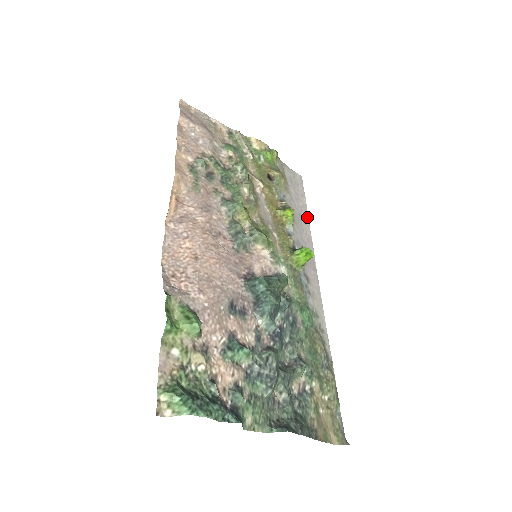
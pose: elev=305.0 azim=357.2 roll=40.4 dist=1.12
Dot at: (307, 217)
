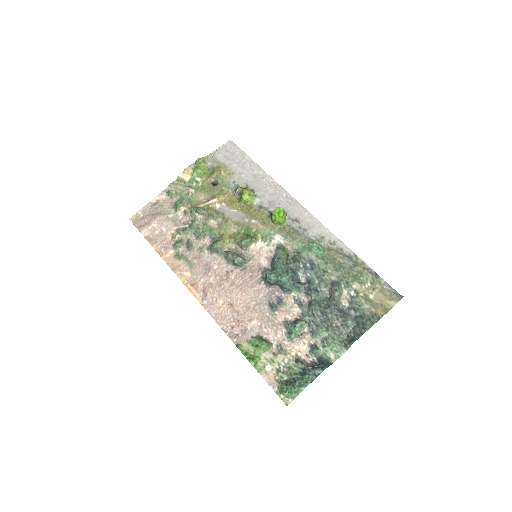
Dot at: (260, 169)
